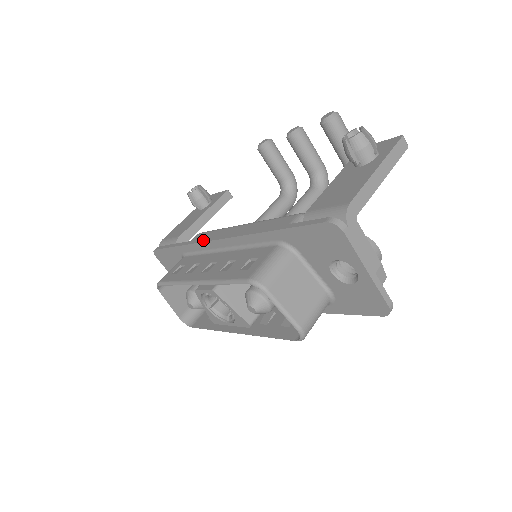
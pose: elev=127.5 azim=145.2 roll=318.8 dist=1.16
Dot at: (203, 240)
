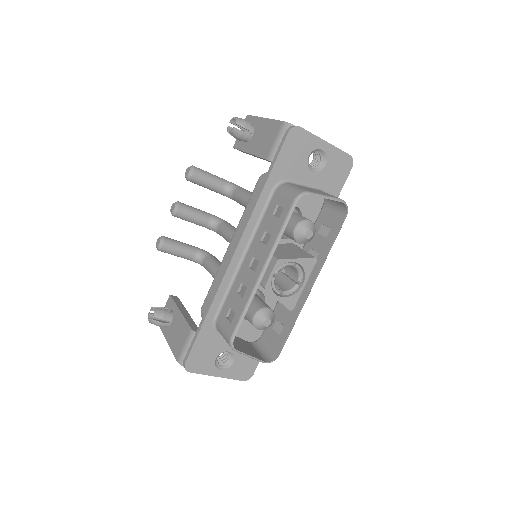
Dot at: (222, 276)
